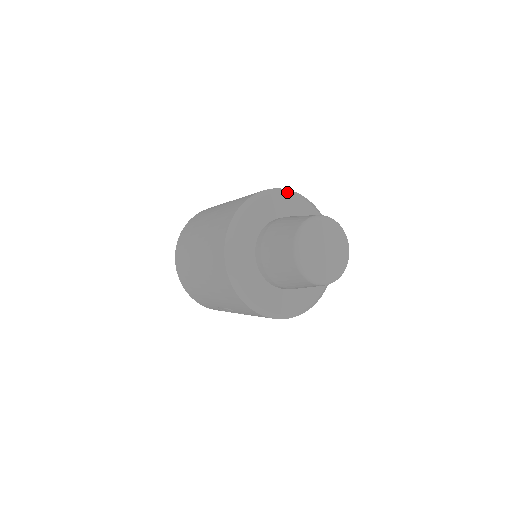
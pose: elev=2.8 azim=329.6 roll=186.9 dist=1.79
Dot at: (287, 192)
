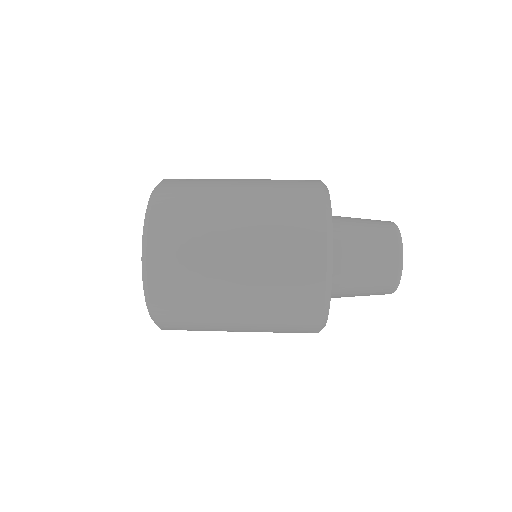
Dot at: (329, 197)
